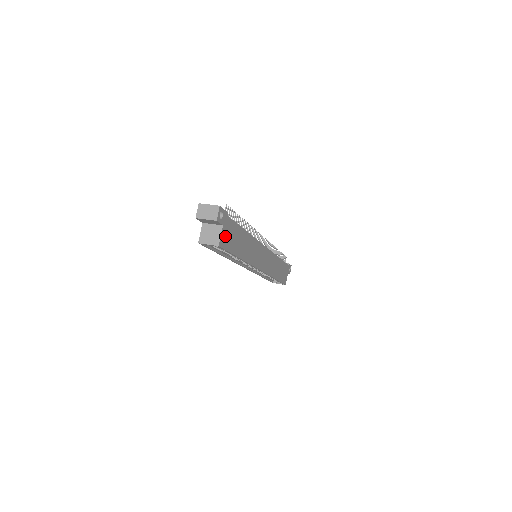
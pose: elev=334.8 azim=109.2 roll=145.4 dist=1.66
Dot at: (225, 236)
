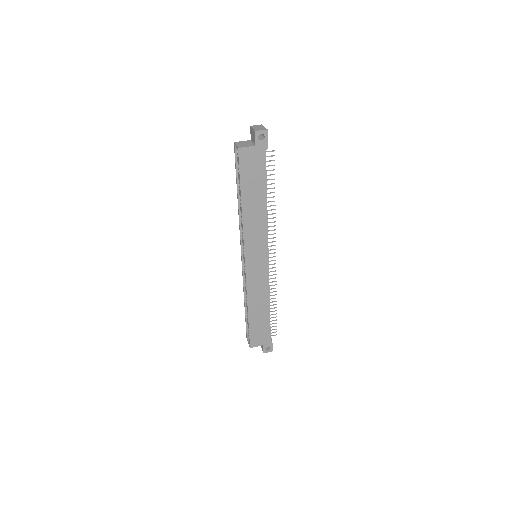
Dot at: (249, 156)
